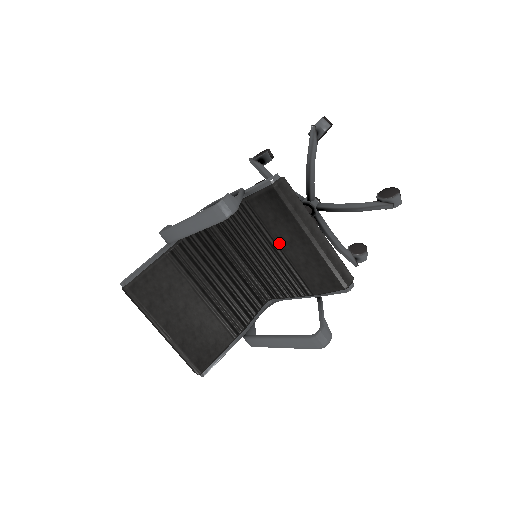
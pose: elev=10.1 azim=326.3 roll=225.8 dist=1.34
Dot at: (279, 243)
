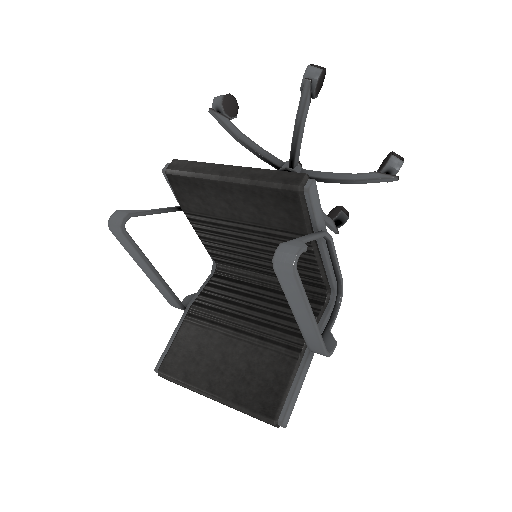
Dot at: (231, 218)
